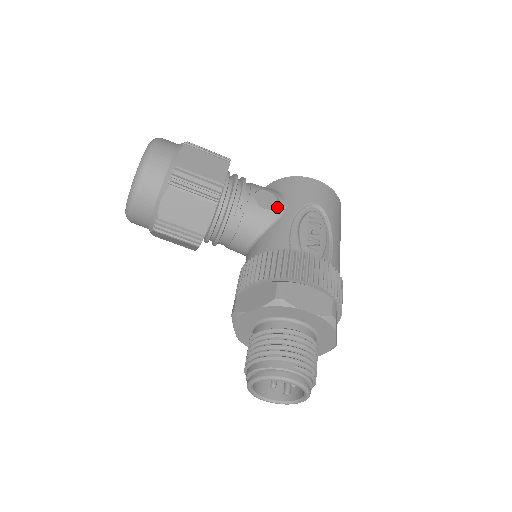
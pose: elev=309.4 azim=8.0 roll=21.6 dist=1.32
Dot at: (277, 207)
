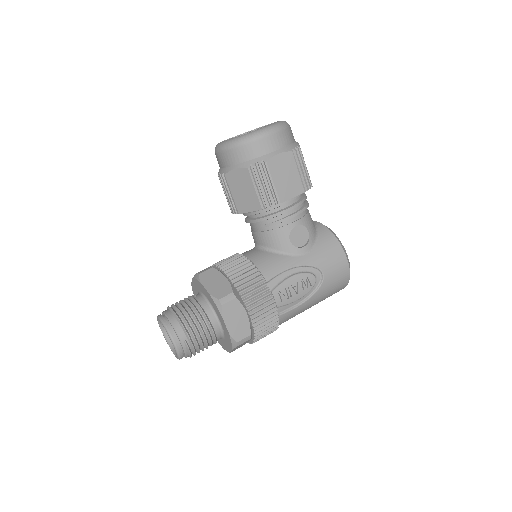
Dot at: (299, 248)
